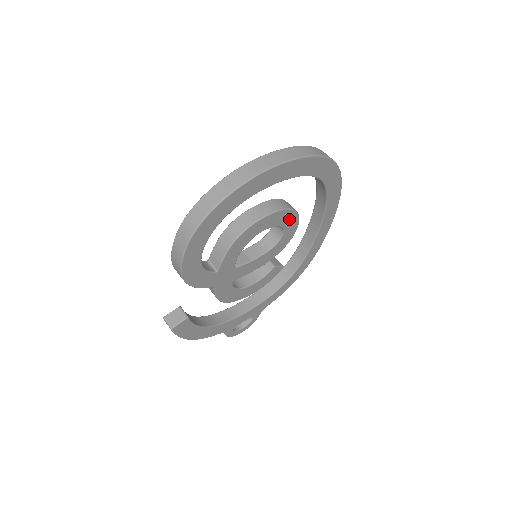
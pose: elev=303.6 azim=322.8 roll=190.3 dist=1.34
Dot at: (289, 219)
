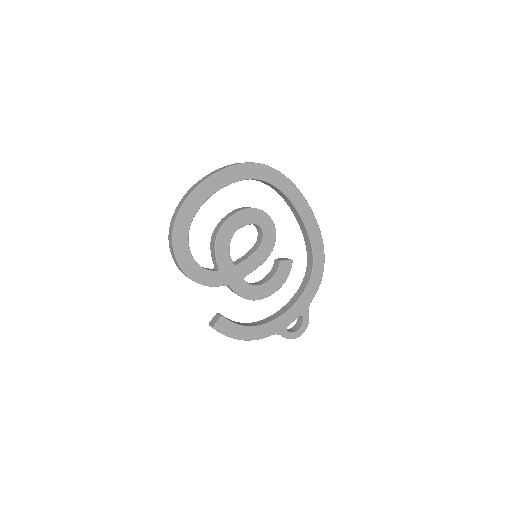
Dot at: (257, 217)
